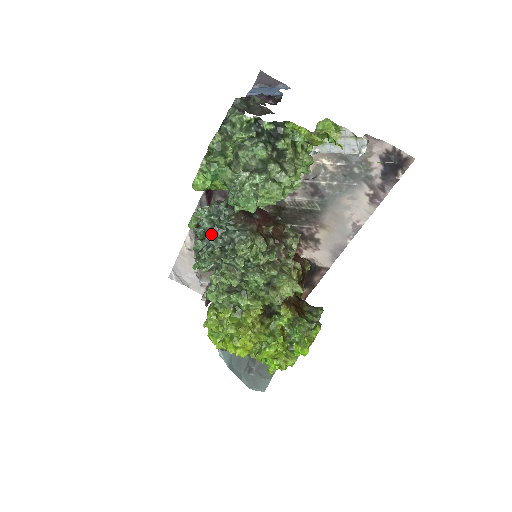
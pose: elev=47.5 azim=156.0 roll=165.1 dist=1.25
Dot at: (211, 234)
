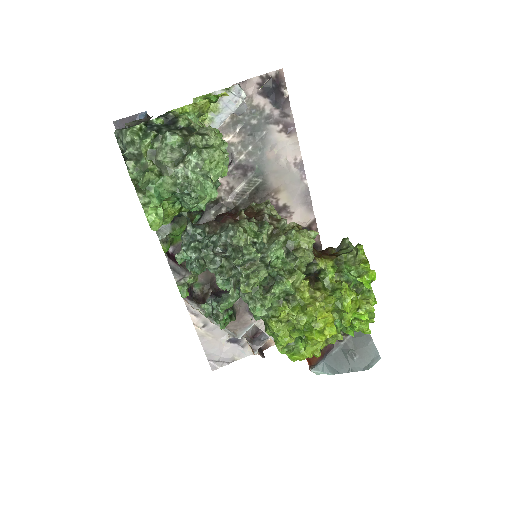
Dot at: (205, 261)
